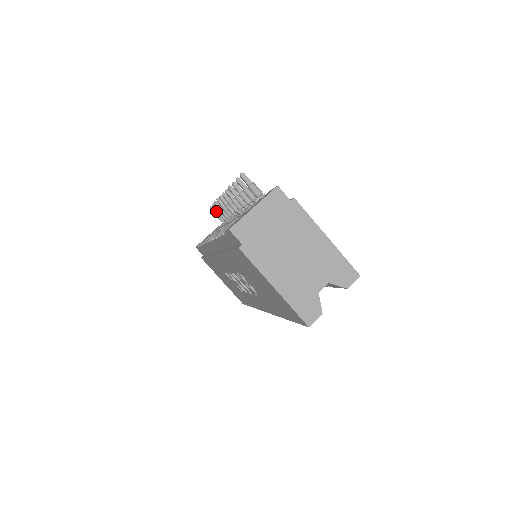
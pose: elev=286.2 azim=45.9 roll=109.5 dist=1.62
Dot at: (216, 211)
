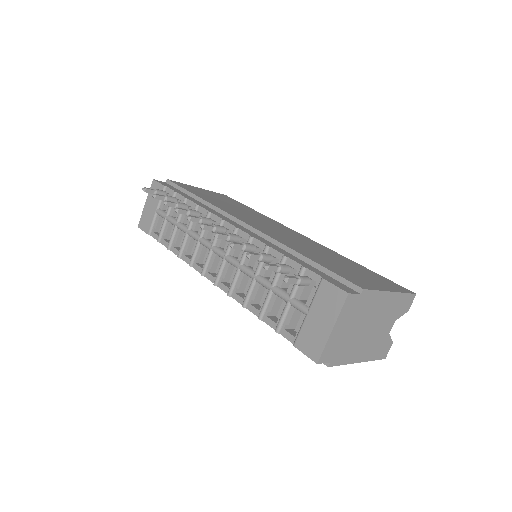
Dot at: (153, 191)
